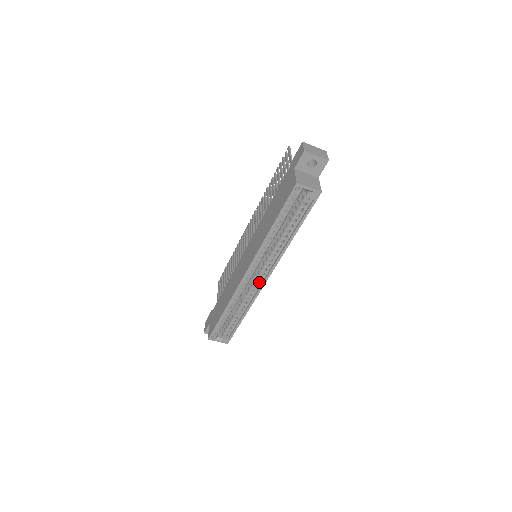
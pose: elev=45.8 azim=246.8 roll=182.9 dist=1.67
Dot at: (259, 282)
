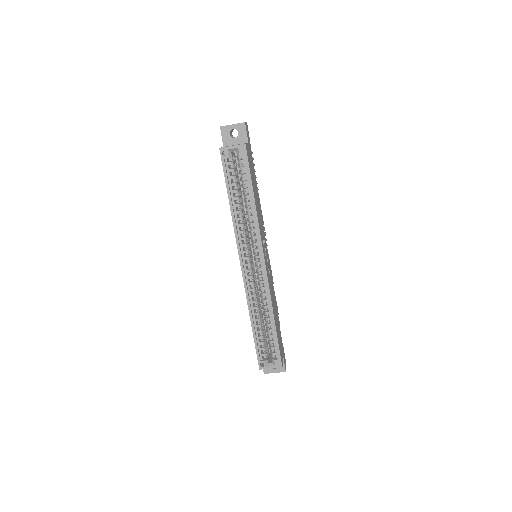
Dot at: (262, 272)
